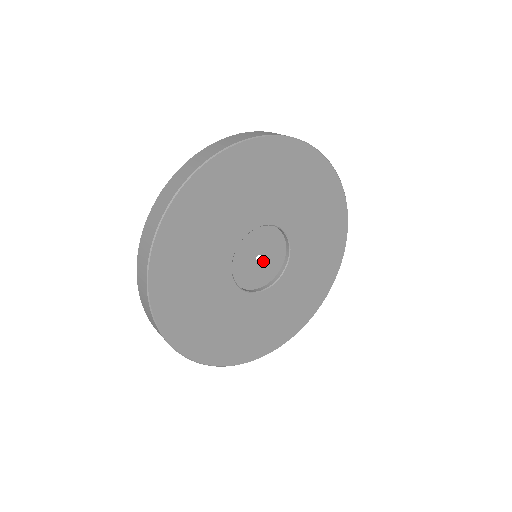
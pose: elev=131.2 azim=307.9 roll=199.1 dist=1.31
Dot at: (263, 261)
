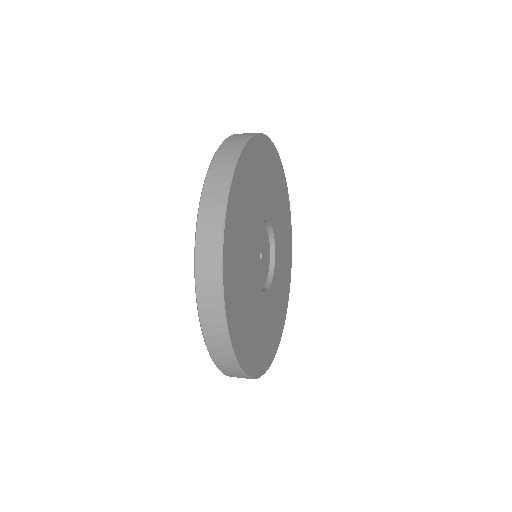
Dot at: (262, 259)
